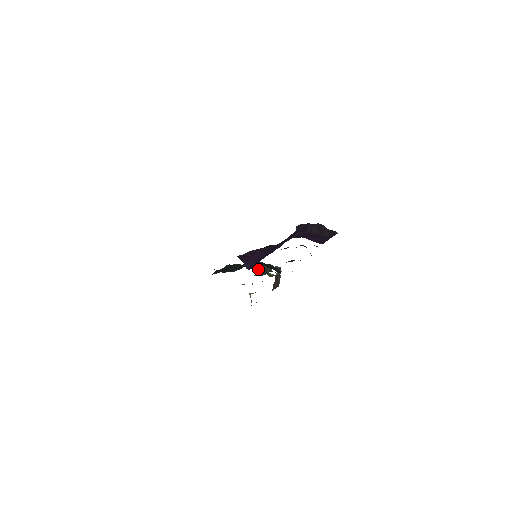
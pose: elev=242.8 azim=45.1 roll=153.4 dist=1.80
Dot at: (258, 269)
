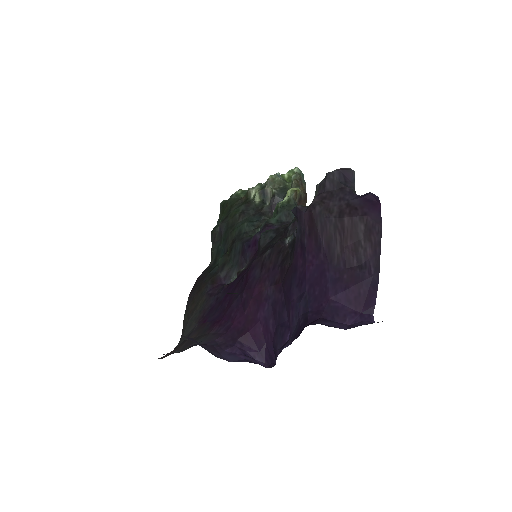
Dot at: (264, 200)
